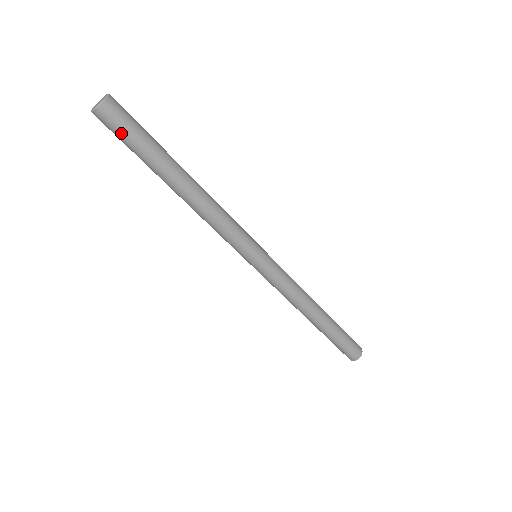
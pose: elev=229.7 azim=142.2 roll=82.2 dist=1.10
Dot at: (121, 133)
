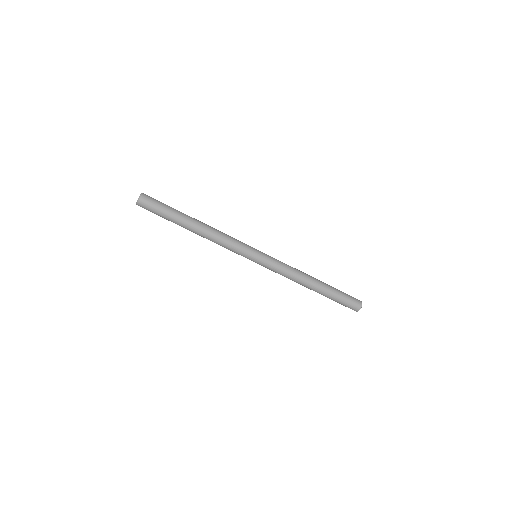
Dot at: (152, 212)
